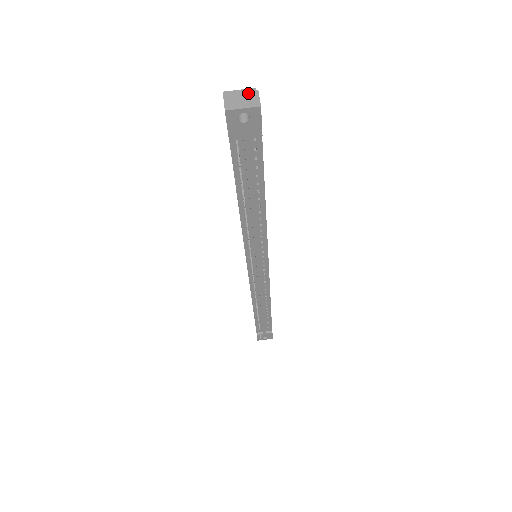
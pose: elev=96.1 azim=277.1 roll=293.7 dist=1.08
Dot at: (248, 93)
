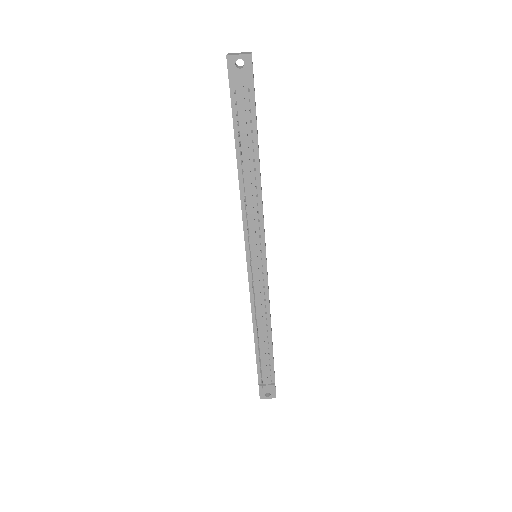
Dot at: (244, 52)
